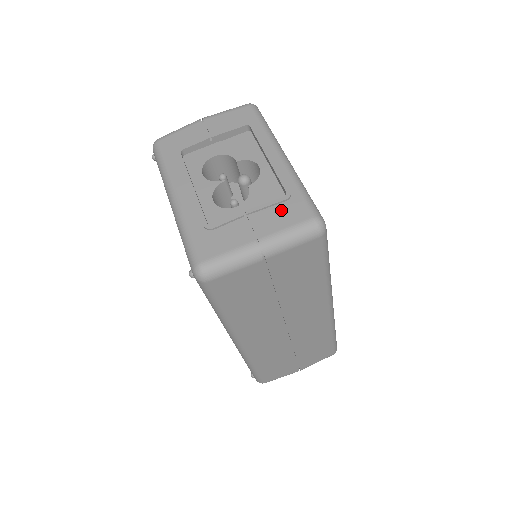
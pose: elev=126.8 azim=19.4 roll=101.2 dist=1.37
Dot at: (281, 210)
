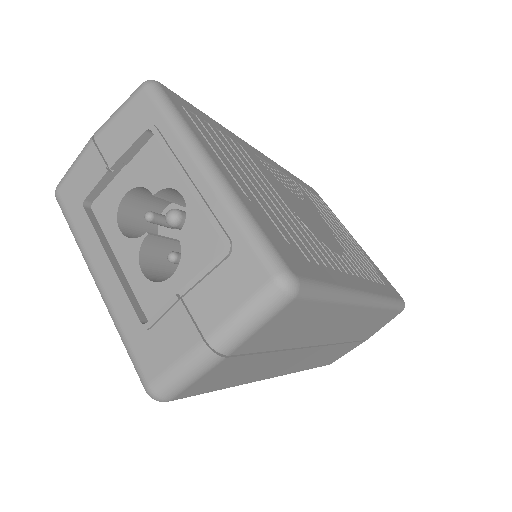
Dot at: (224, 277)
